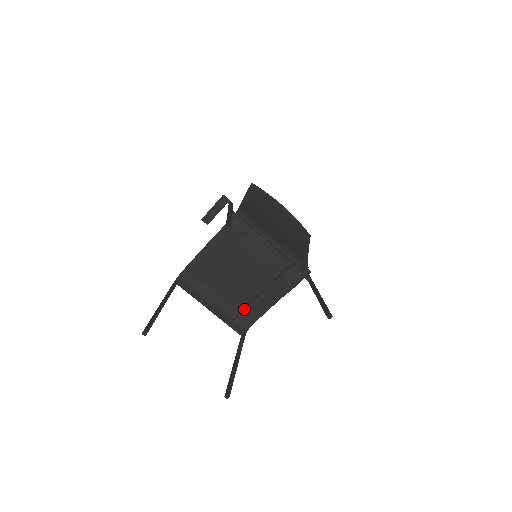
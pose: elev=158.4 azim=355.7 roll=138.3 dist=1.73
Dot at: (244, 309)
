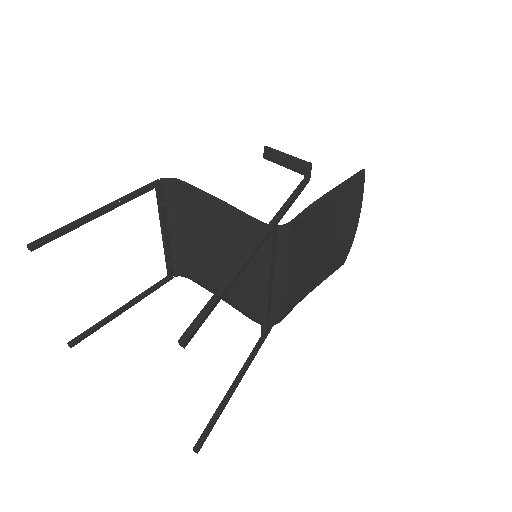
Dot at: (192, 269)
